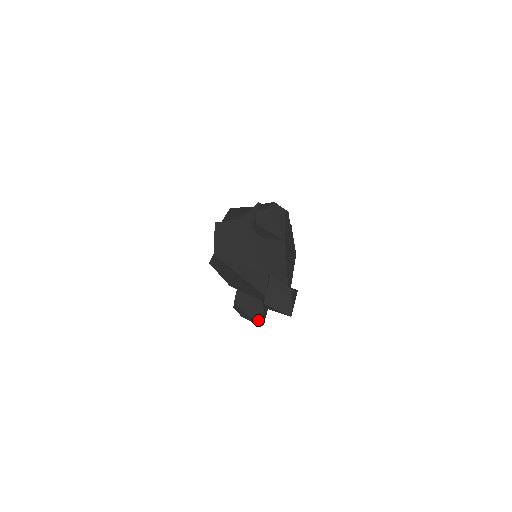
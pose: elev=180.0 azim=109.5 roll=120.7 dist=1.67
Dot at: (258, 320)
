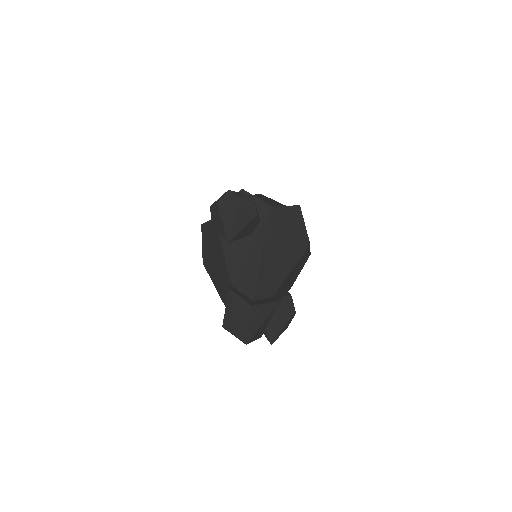
Dot at: (267, 337)
